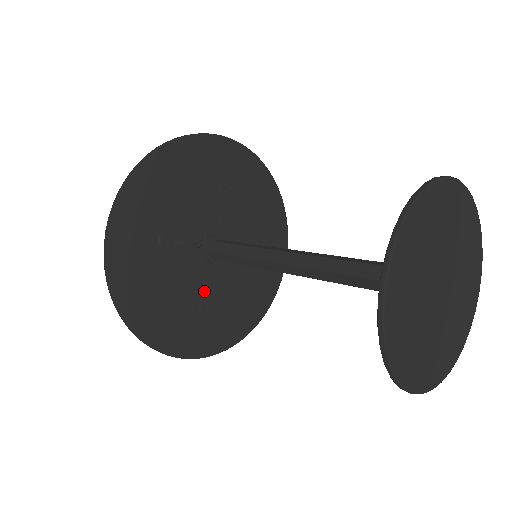
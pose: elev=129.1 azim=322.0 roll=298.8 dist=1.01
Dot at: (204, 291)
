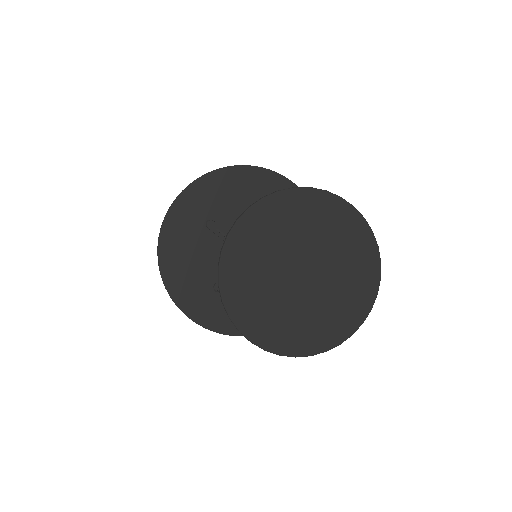
Dot at: occluded
